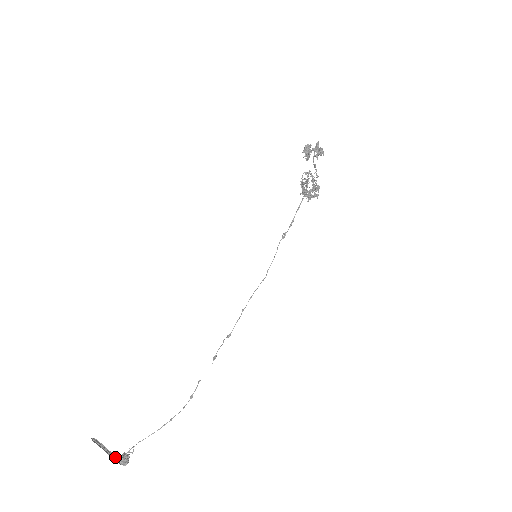
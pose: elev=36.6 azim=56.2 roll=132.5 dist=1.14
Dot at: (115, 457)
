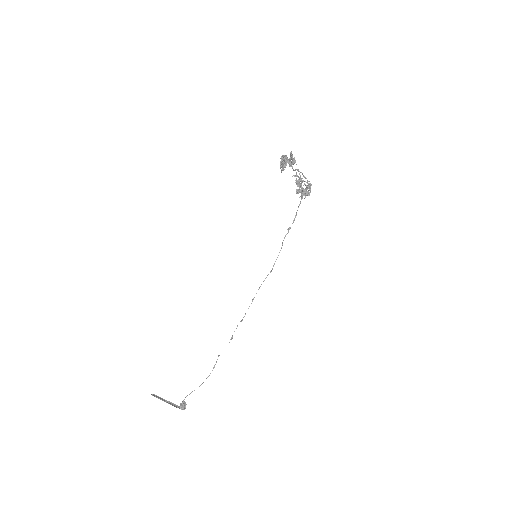
Dot at: (175, 404)
